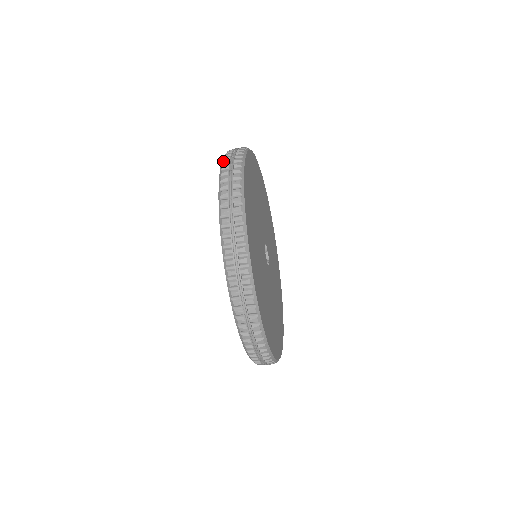
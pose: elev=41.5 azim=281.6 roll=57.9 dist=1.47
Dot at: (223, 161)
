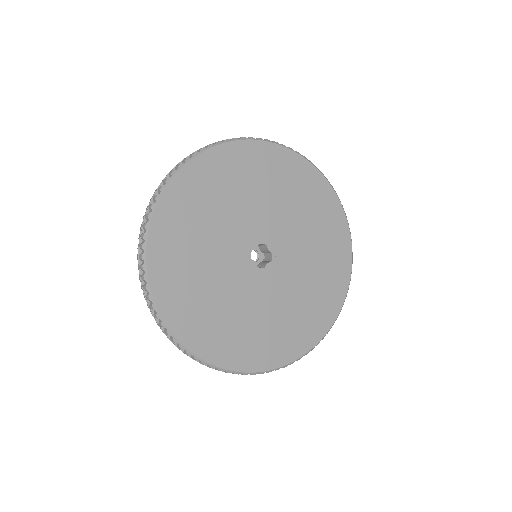
Dot at: occluded
